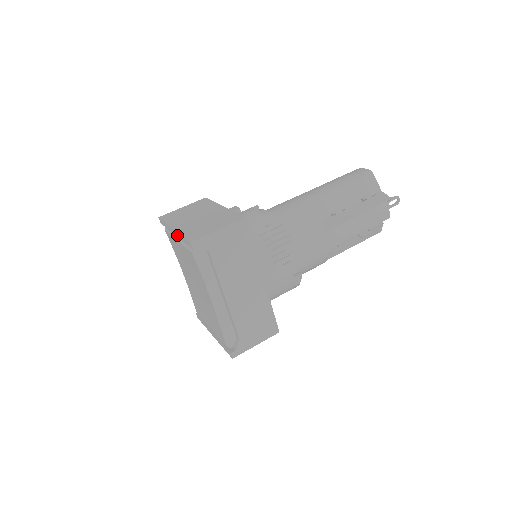
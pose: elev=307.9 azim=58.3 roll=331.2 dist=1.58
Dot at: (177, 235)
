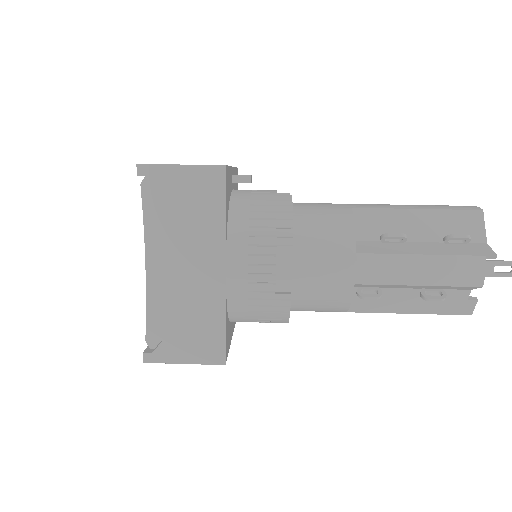
Dot at: occluded
